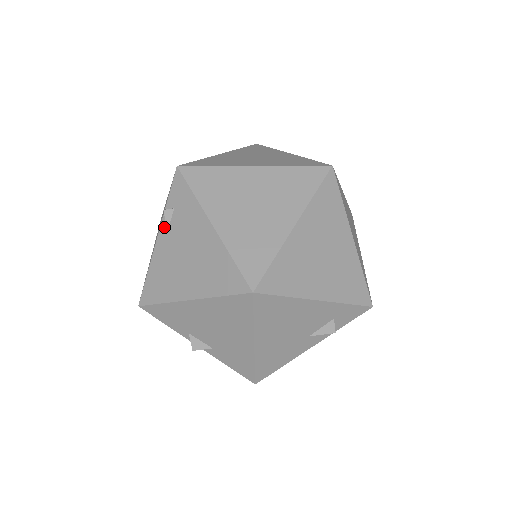
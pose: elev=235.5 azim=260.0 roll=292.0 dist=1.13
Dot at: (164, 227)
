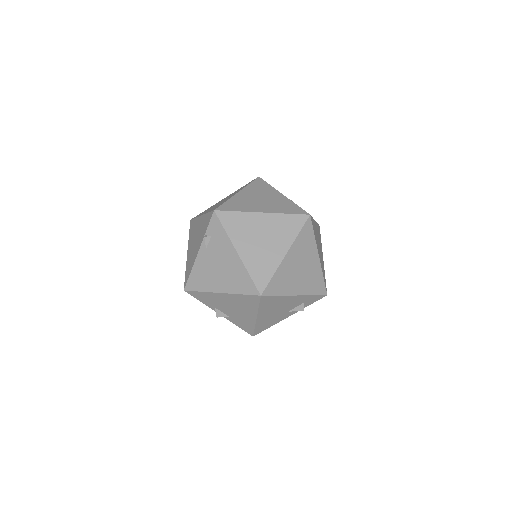
Dot at: (204, 246)
